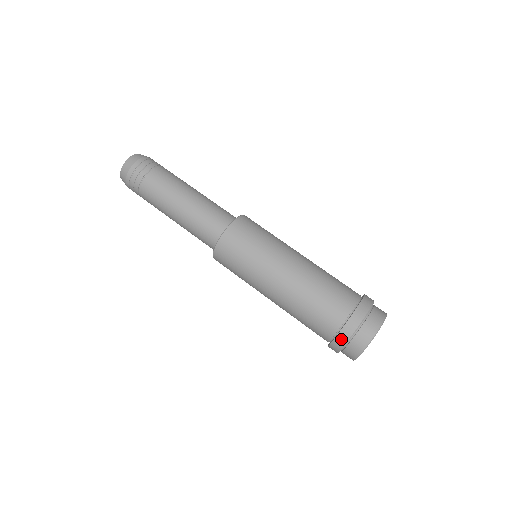
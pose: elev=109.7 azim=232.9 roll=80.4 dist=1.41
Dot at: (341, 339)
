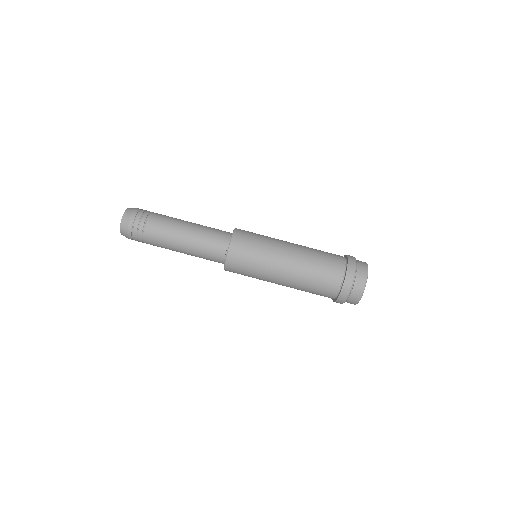
Dot at: occluded
